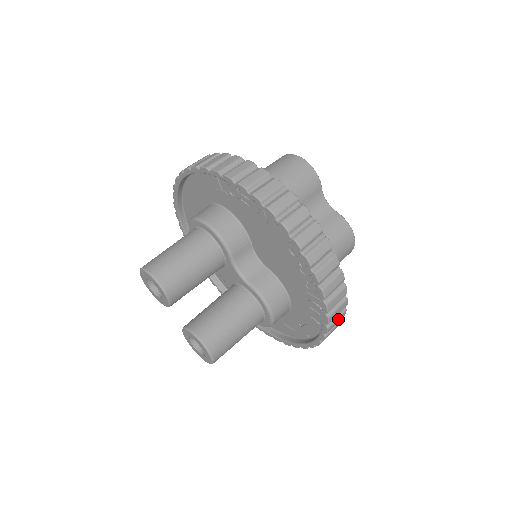
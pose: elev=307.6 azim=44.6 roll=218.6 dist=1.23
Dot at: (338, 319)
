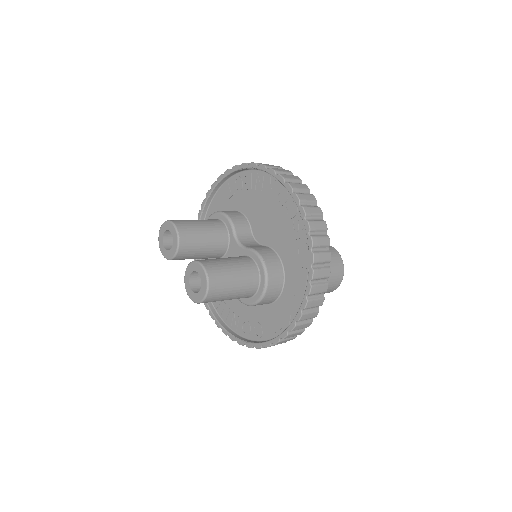
Dot at: (323, 255)
